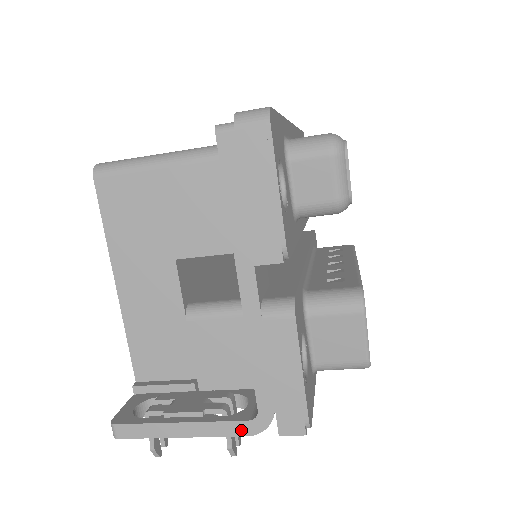
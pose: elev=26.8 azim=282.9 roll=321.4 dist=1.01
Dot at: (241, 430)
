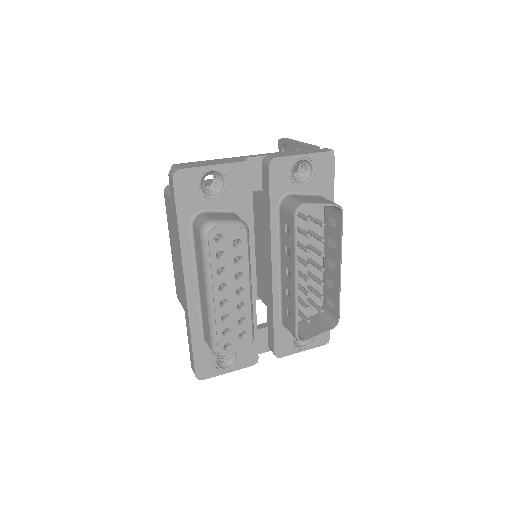
Dot at: occluded
